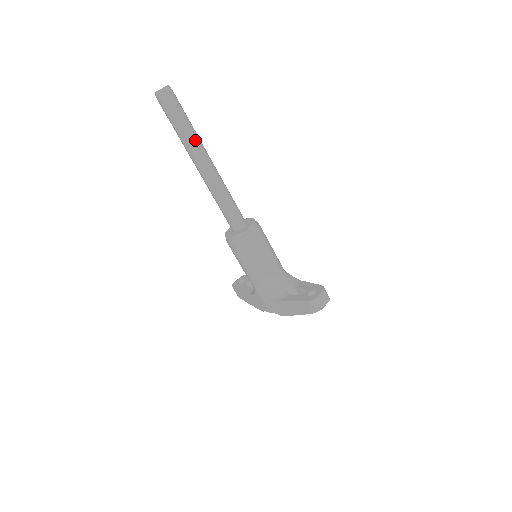
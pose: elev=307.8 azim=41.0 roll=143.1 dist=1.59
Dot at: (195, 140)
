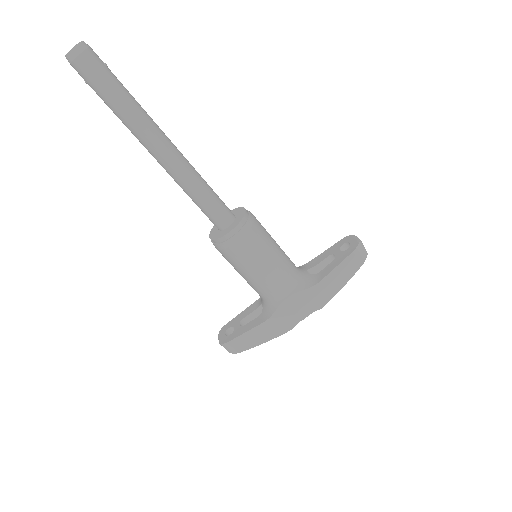
Dot at: (144, 110)
